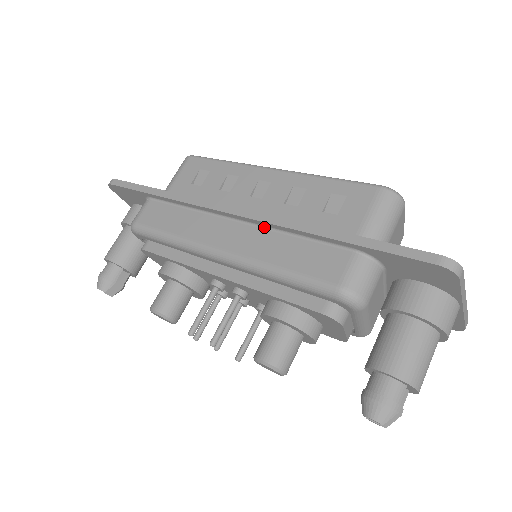
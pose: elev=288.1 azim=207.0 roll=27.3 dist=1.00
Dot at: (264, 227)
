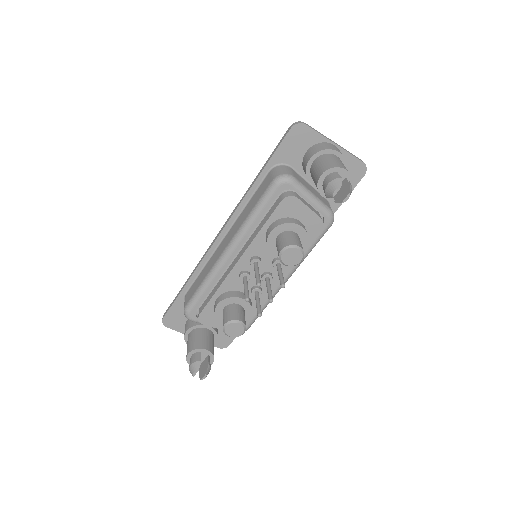
Dot at: (236, 220)
